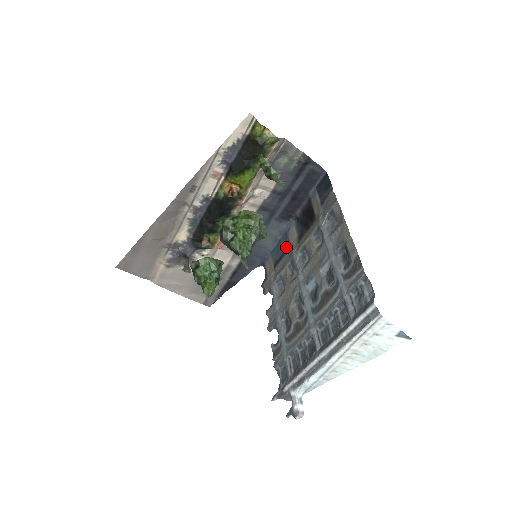
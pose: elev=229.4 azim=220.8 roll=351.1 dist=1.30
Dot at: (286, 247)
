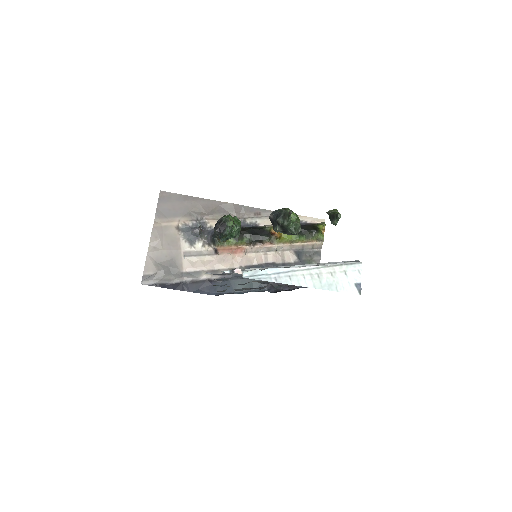
Dot at: occluded
